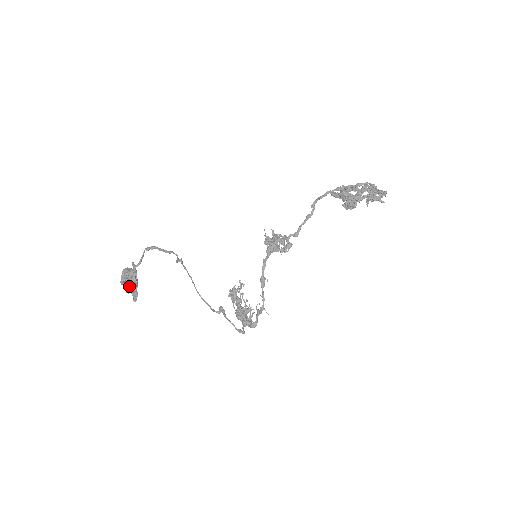
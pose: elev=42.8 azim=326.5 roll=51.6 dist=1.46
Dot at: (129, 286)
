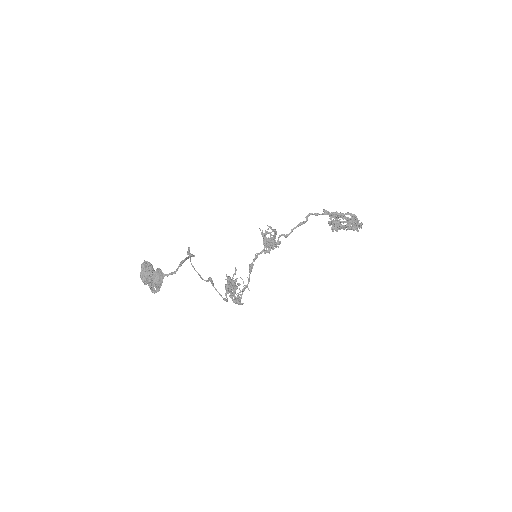
Dot at: occluded
